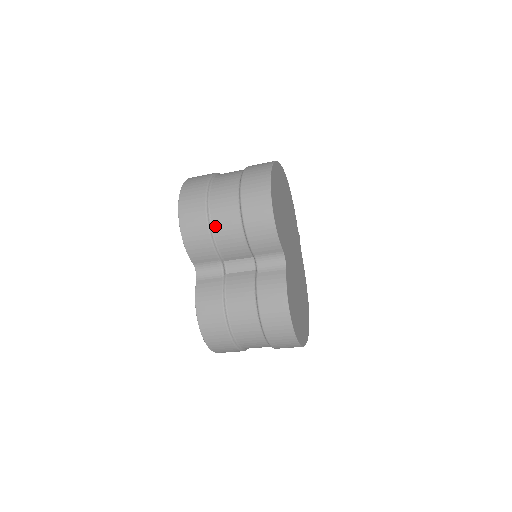
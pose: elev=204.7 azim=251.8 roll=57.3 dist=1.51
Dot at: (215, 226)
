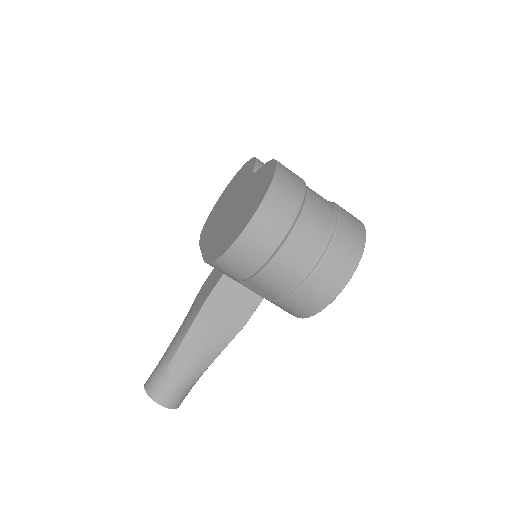
Dot at: occluded
